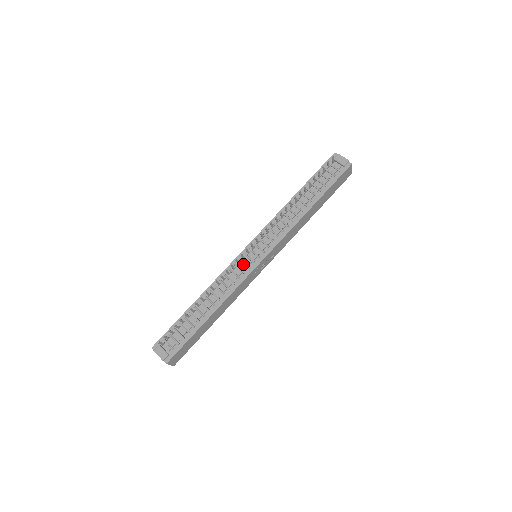
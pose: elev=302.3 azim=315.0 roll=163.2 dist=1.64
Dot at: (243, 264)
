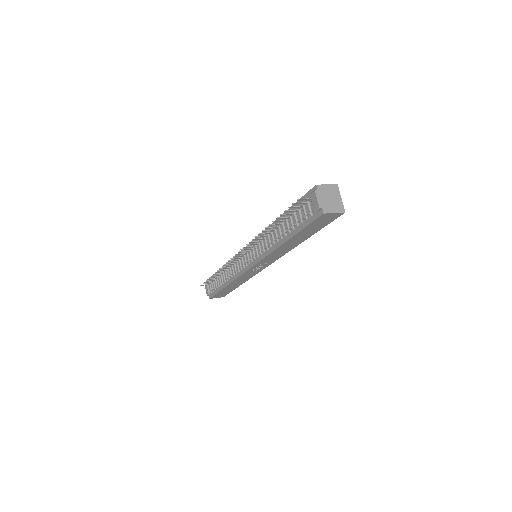
Dot at: (242, 261)
